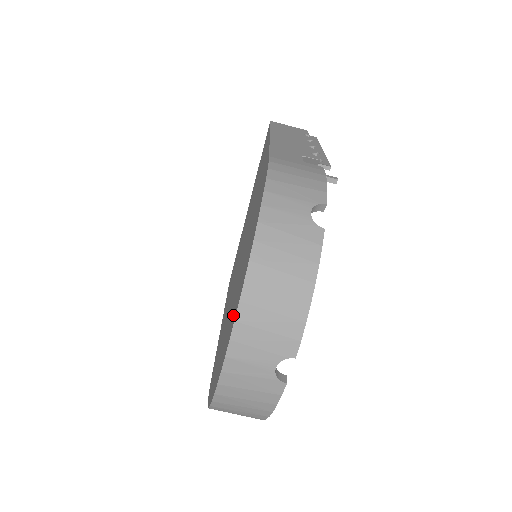
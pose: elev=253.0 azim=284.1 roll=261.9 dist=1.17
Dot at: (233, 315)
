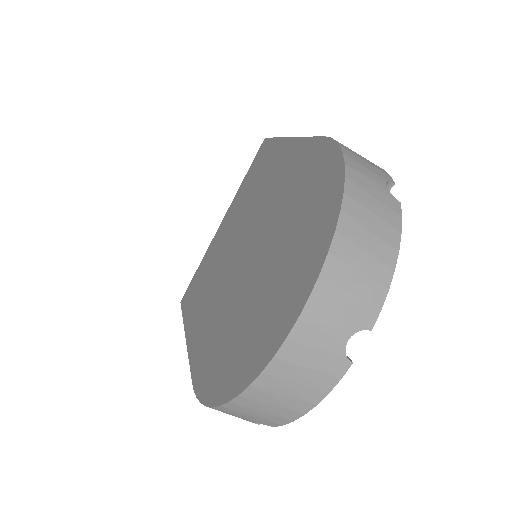
Dot at: (297, 278)
